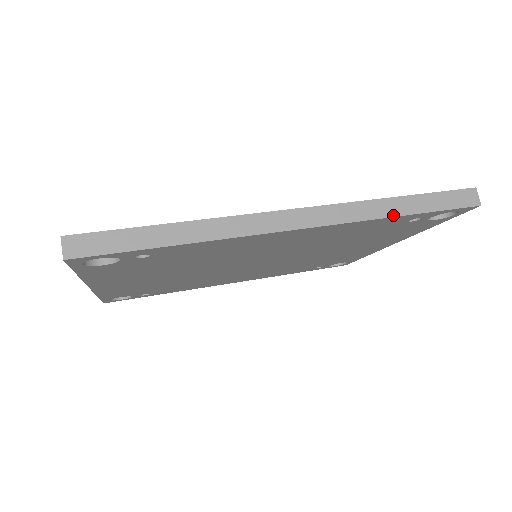
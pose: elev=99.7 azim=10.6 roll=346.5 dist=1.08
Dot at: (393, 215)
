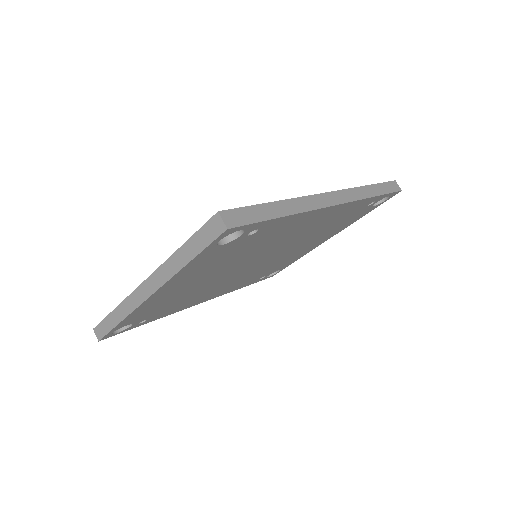
Dot at: (372, 196)
